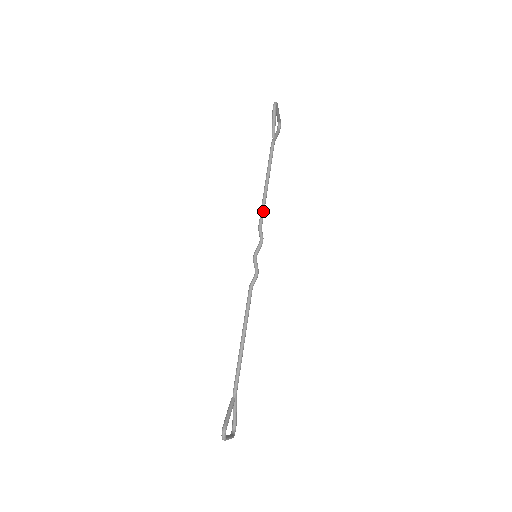
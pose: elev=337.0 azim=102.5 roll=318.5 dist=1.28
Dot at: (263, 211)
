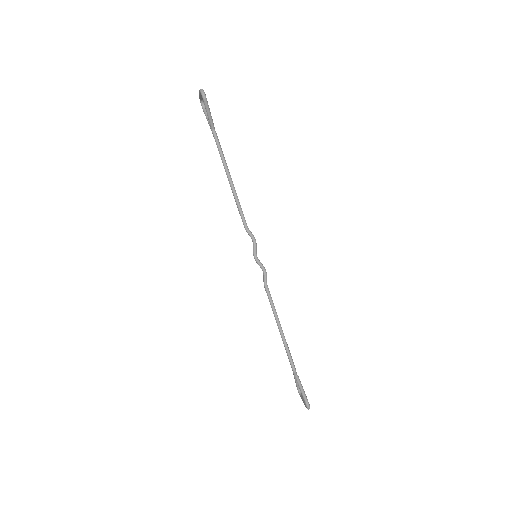
Dot at: (242, 211)
